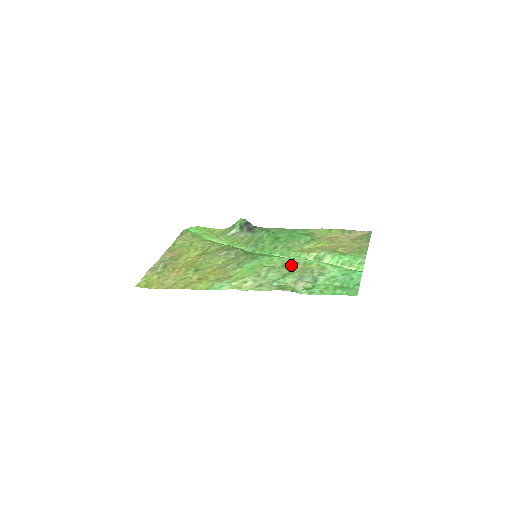
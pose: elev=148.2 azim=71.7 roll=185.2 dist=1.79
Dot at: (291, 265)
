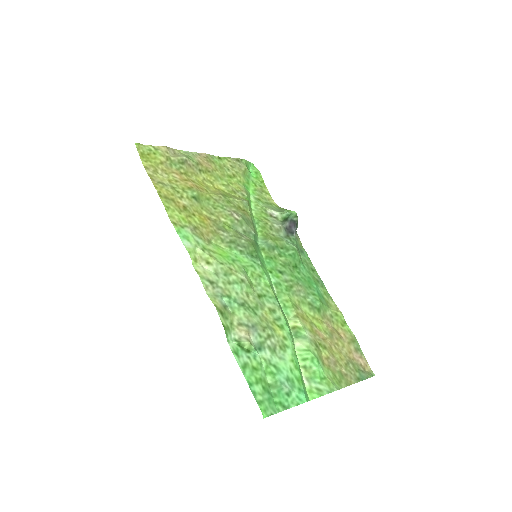
Dot at: (266, 304)
